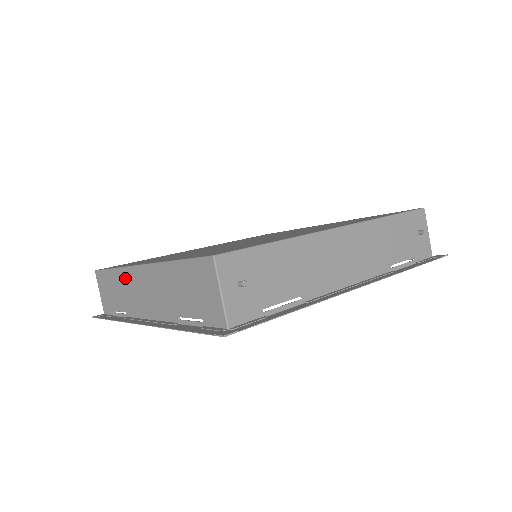
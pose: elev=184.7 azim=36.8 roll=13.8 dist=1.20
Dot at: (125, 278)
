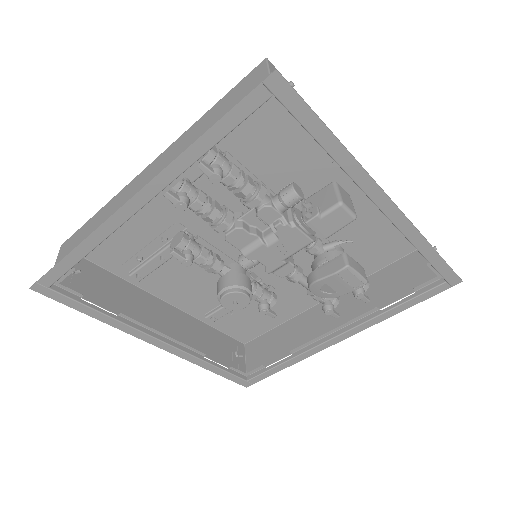
Dot at: (116, 201)
